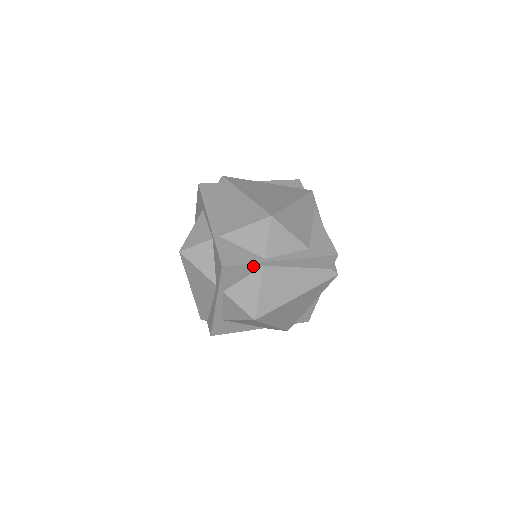
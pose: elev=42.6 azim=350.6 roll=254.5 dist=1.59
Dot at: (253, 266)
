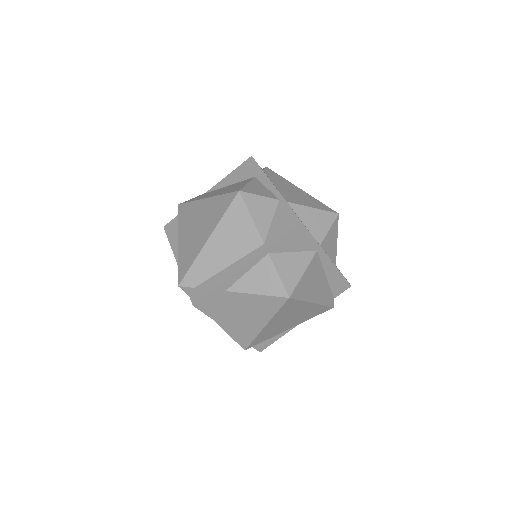
Dot at: (312, 244)
